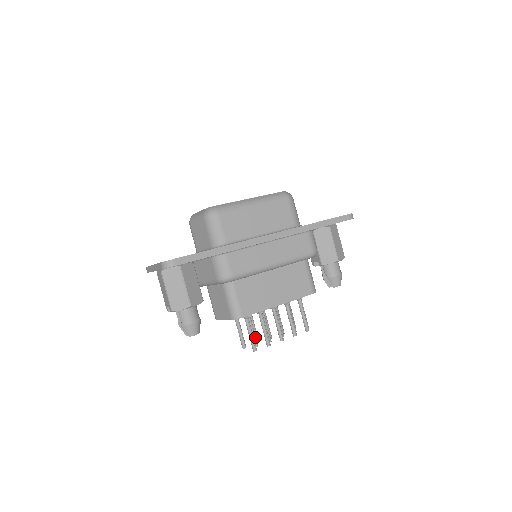
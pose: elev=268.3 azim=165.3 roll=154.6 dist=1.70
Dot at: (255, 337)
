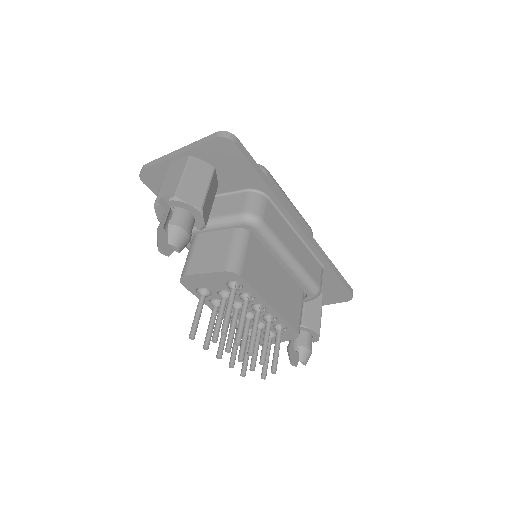
Dot at: (220, 327)
